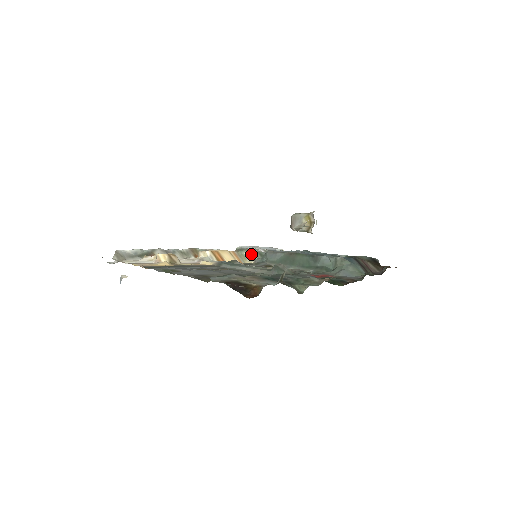
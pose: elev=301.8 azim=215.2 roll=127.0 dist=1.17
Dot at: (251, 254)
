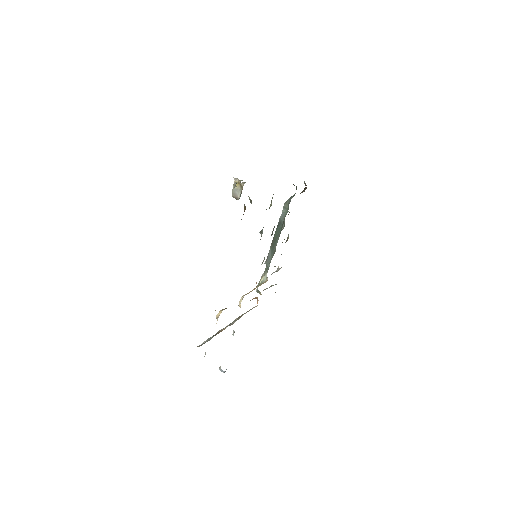
Dot at: (263, 278)
